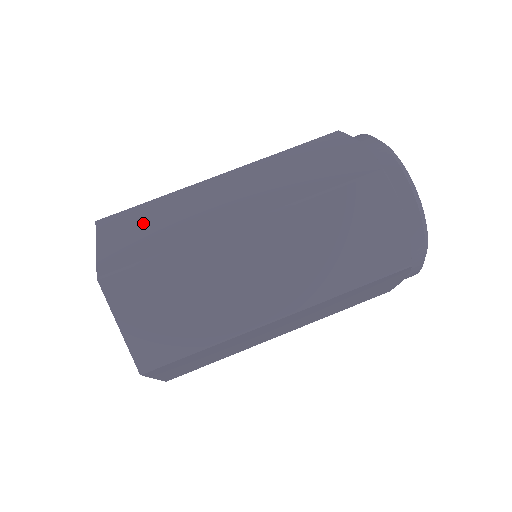
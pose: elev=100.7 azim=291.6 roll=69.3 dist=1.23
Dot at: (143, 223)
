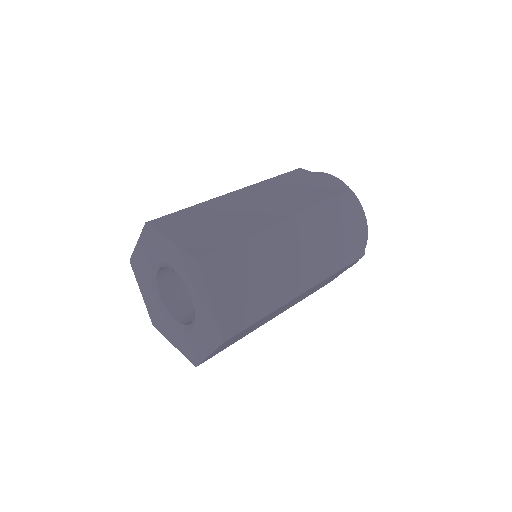
Dot at: (199, 222)
